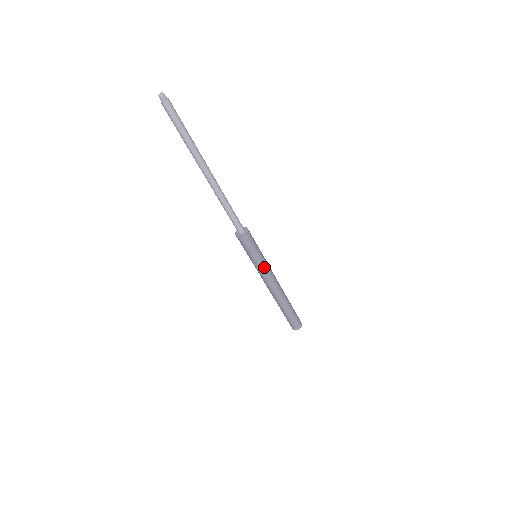
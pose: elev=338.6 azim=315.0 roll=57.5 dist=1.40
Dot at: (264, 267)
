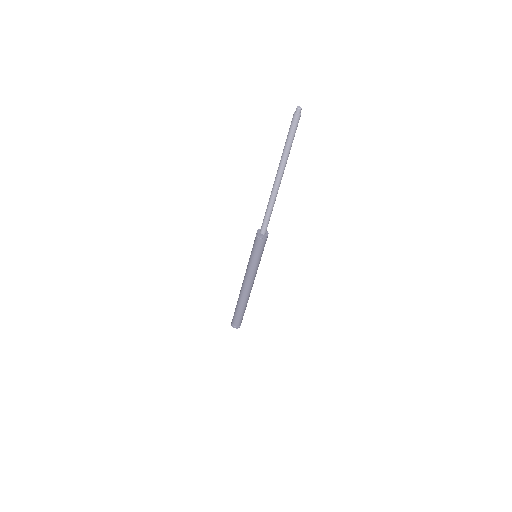
Dot at: (252, 267)
